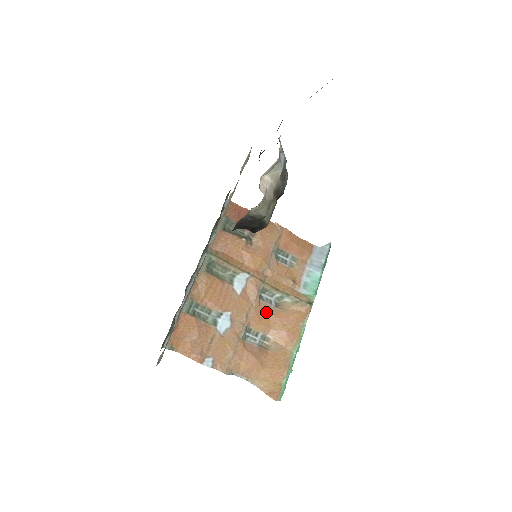
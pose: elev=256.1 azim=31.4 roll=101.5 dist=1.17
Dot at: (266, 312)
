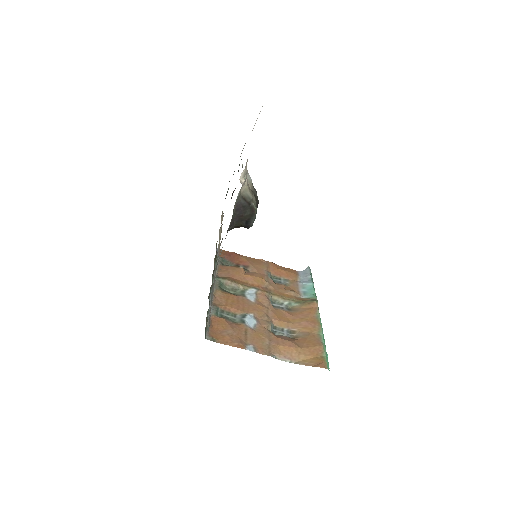
Dot at: (282, 314)
